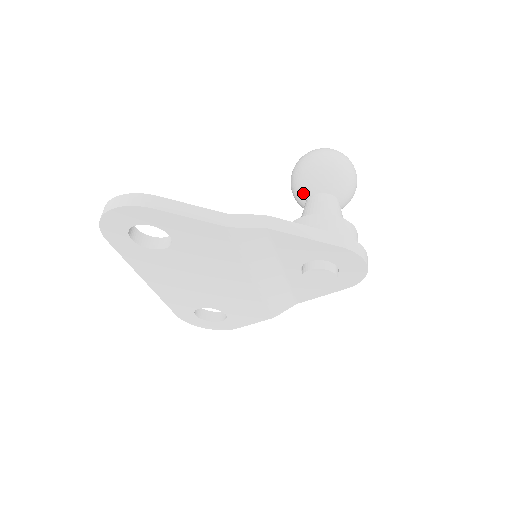
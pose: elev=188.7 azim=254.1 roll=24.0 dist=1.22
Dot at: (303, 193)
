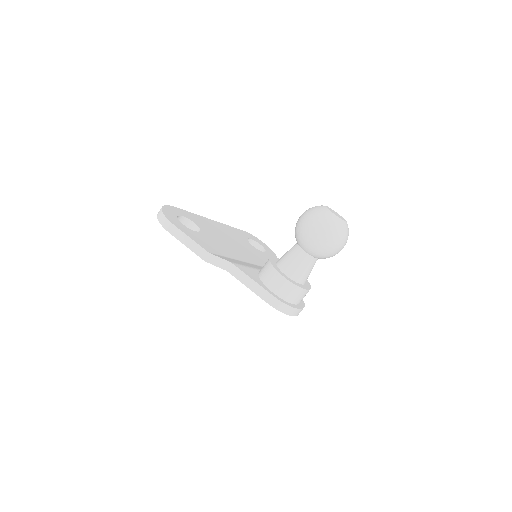
Dot at: (295, 237)
